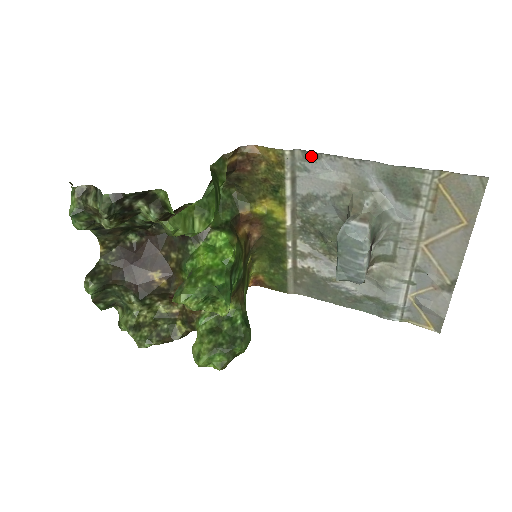
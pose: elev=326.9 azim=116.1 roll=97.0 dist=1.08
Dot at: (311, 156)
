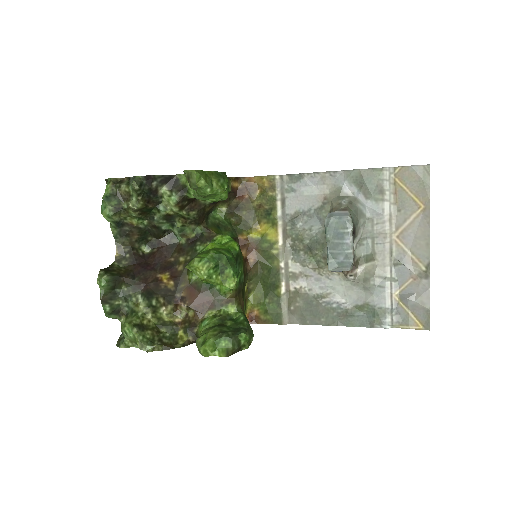
Dot at: (296, 177)
